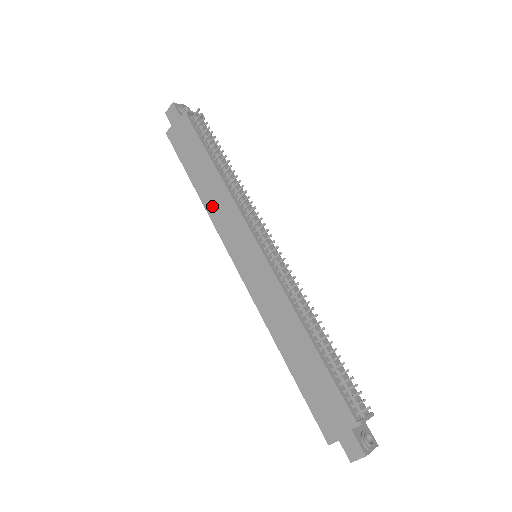
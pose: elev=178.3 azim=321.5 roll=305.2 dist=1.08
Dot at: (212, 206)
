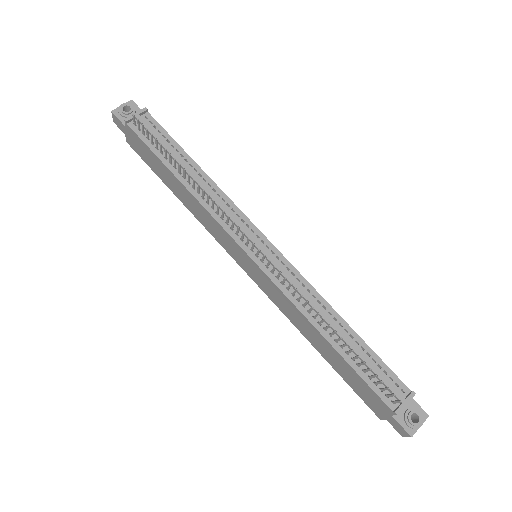
Dot at: (197, 215)
